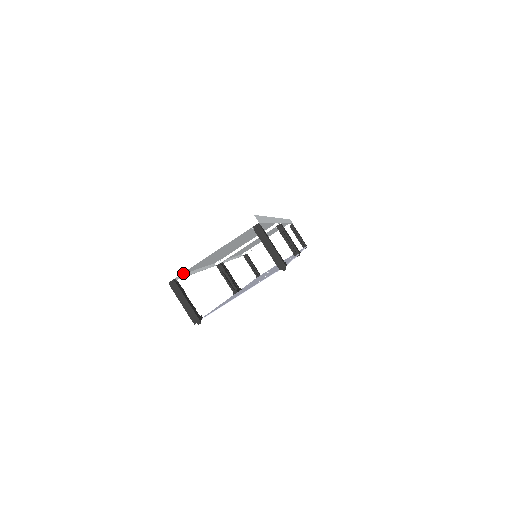
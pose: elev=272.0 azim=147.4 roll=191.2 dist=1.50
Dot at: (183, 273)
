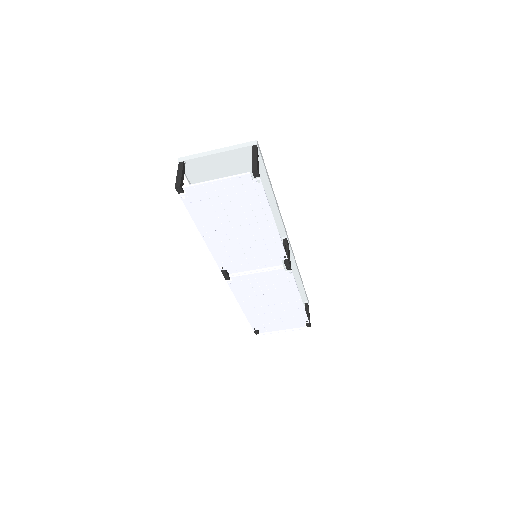
Dot at: occluded
